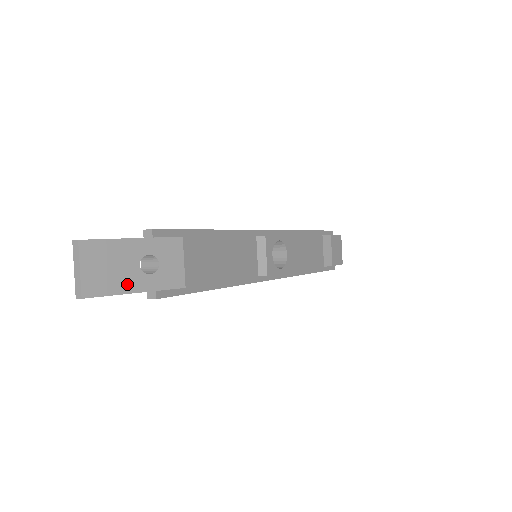
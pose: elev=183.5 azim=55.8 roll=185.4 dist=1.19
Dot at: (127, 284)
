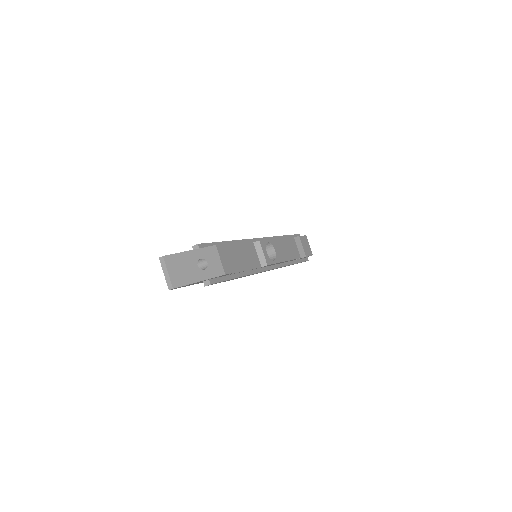
Dot at: (194, 277)
